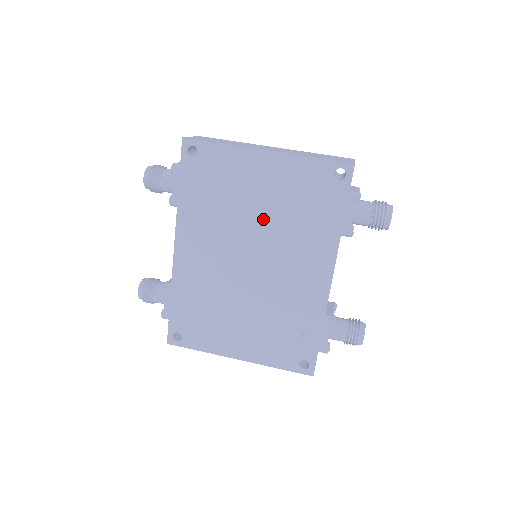
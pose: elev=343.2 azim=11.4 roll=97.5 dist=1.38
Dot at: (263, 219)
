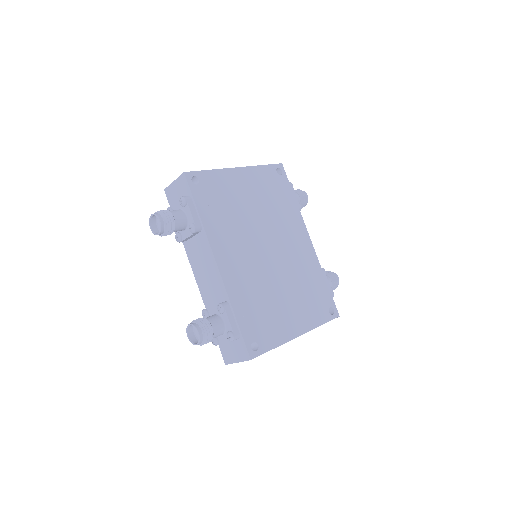
Dot at: (259, 214)
